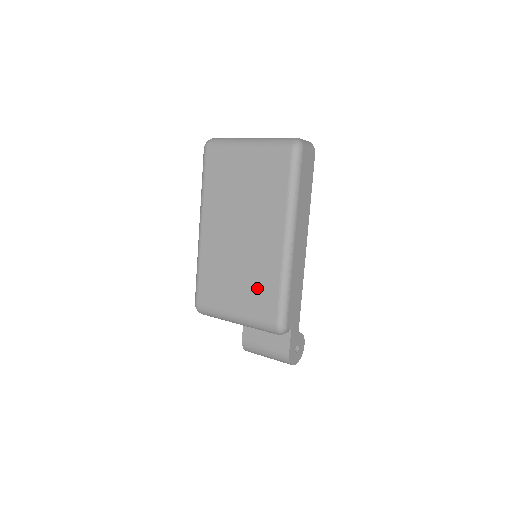
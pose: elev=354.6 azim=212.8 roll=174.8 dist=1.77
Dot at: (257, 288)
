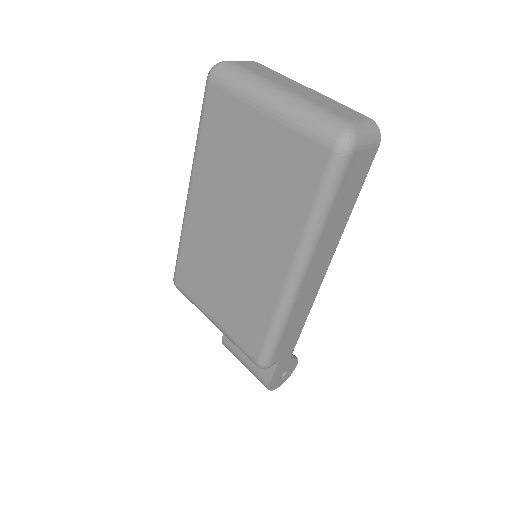
Dot at: (243, 308)
